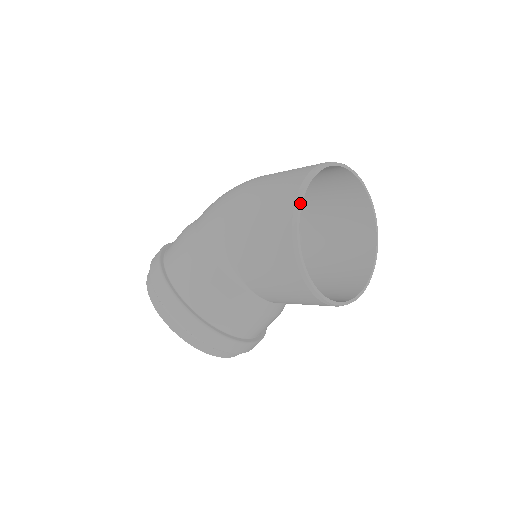
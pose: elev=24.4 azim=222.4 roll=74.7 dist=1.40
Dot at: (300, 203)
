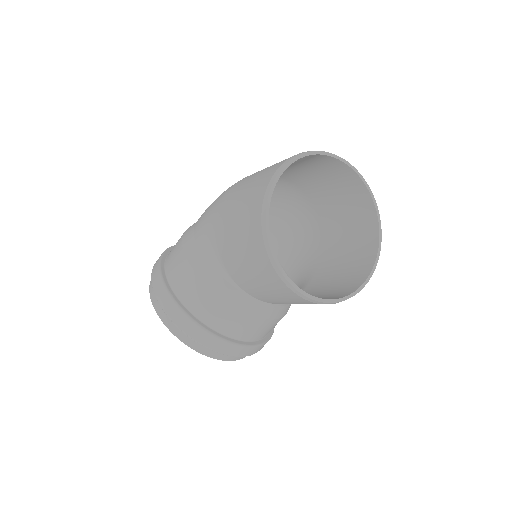
Dot at: (272, 187)
